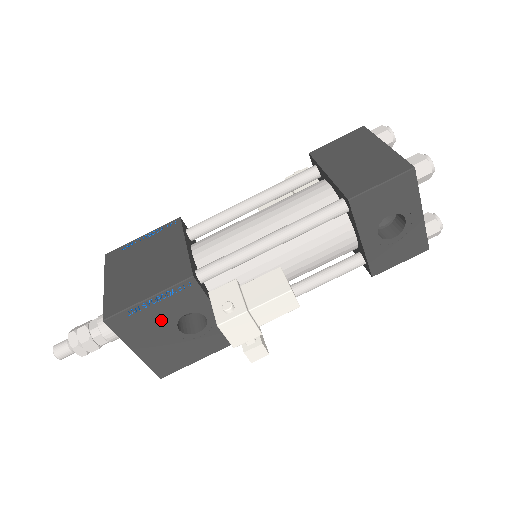
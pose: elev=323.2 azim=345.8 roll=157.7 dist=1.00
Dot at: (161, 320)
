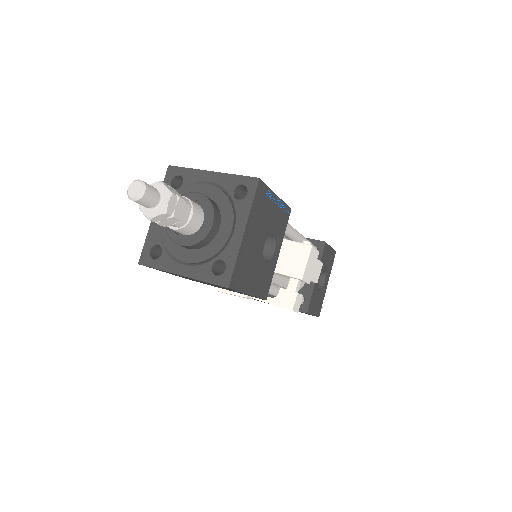
Dot at: (268, 222)
